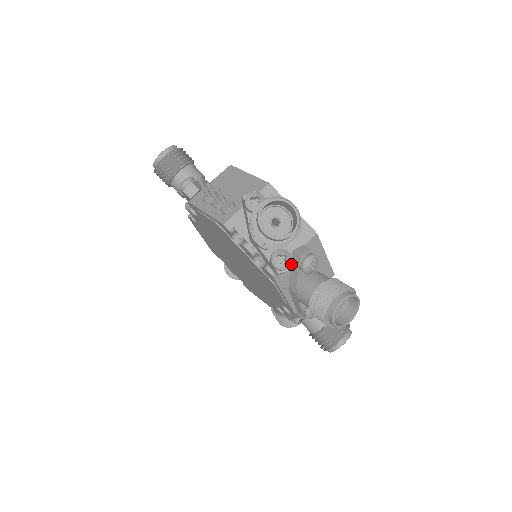
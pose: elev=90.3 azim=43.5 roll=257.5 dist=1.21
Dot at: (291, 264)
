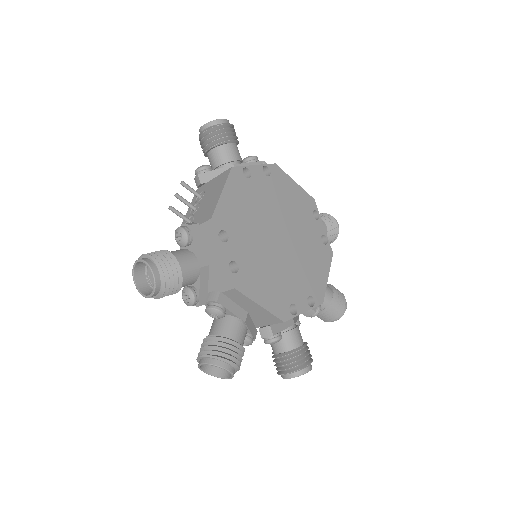
Dot at: occluded
